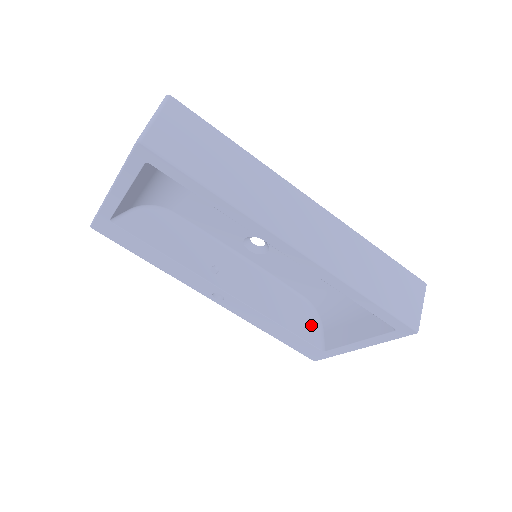
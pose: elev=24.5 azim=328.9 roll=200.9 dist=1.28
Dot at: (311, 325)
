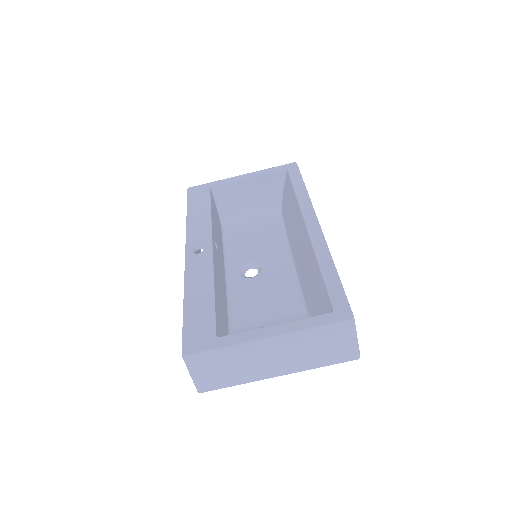
Dot at: (222, 330)
